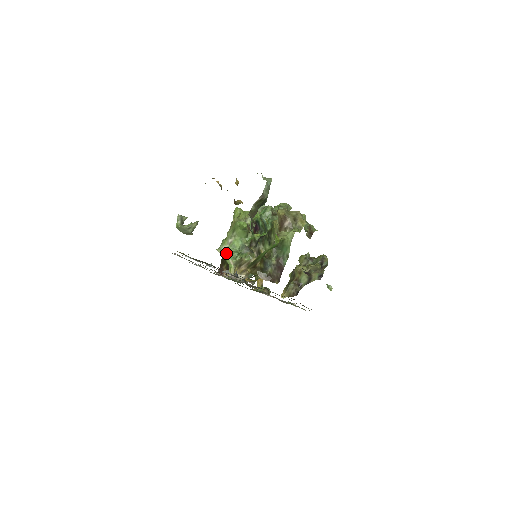
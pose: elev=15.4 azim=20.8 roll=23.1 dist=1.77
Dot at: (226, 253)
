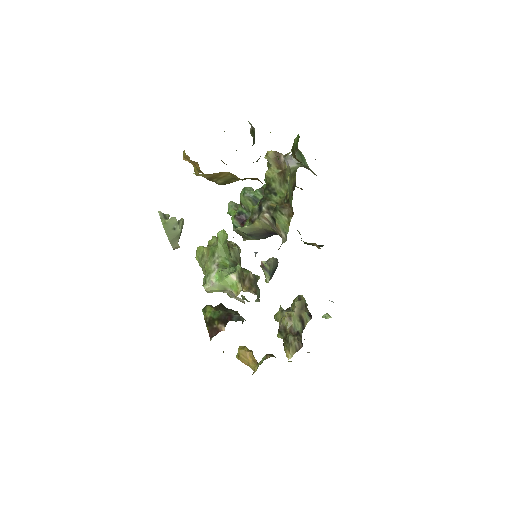
Dot at: (220, 276)
